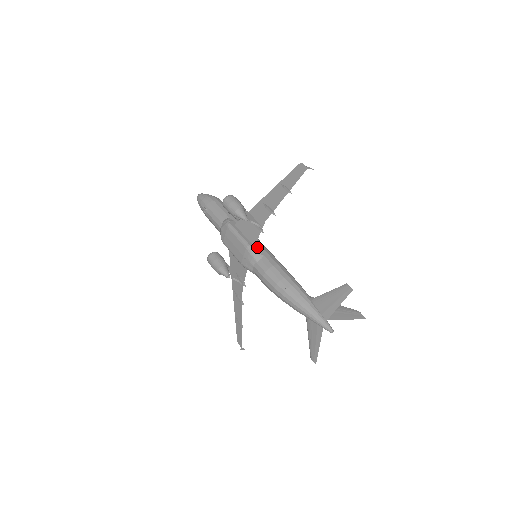
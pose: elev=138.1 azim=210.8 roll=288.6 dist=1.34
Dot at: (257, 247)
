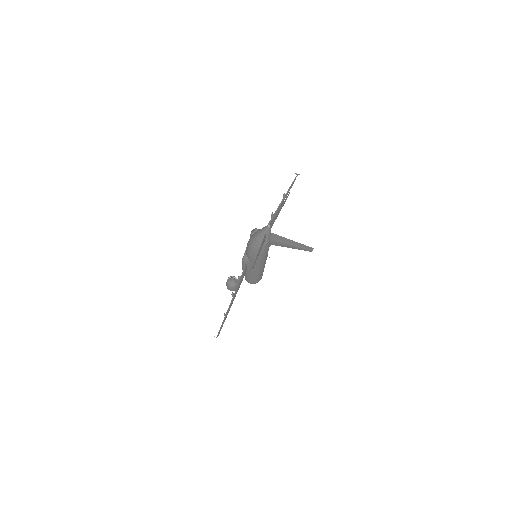
Dot at: occluded
